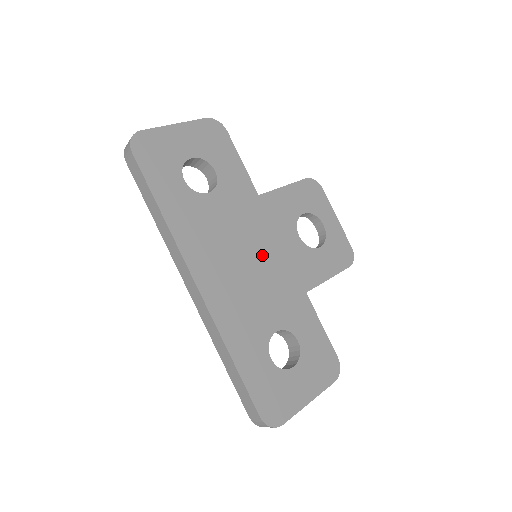
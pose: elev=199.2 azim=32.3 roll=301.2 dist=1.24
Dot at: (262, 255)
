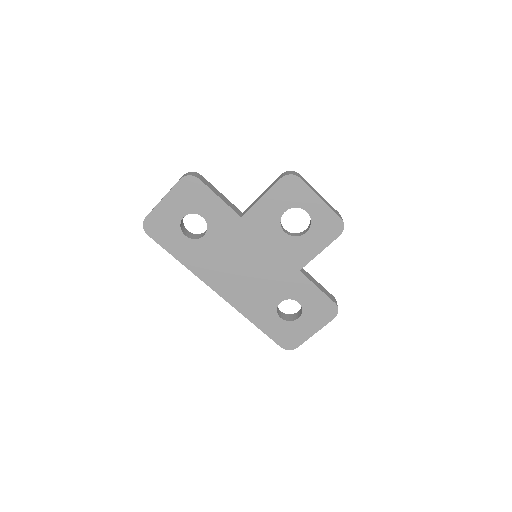
Dot at: (257, 259)
